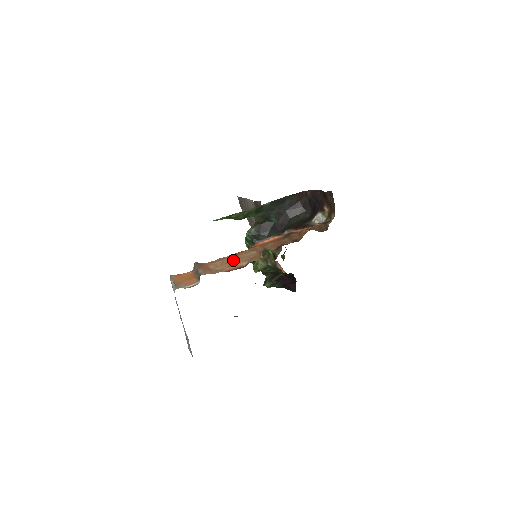
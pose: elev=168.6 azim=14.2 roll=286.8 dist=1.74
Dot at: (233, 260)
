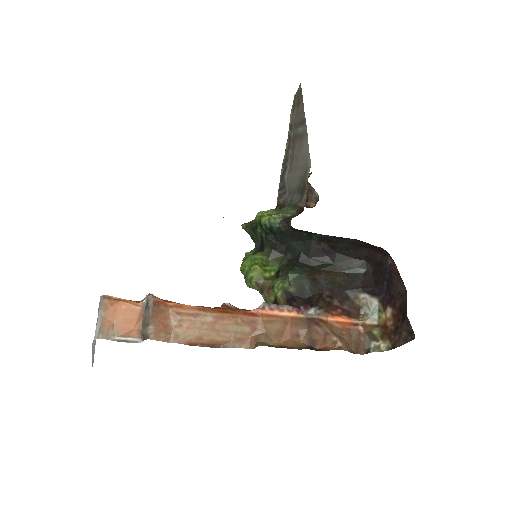
Dot at: (210, 328)
